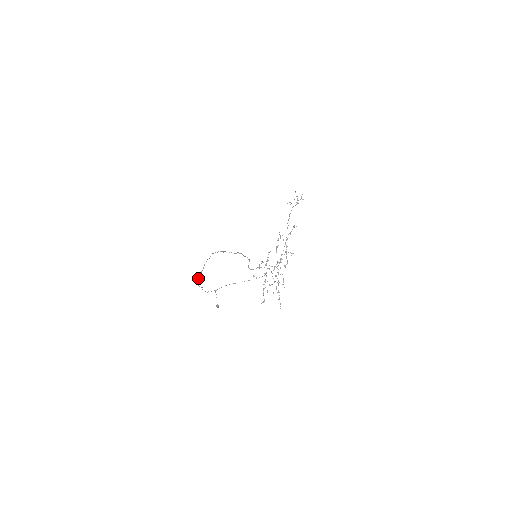
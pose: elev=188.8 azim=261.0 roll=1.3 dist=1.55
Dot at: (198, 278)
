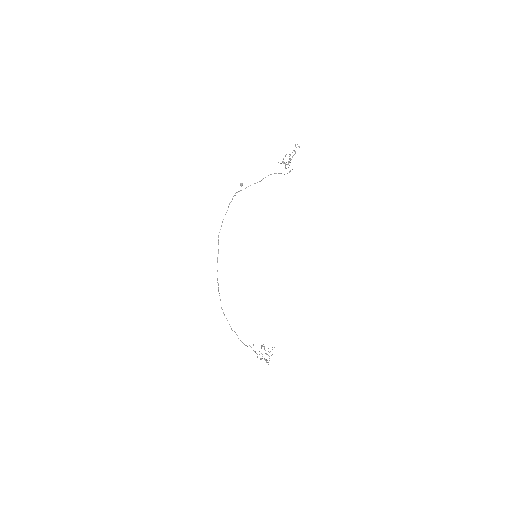
Dot at: occluded
